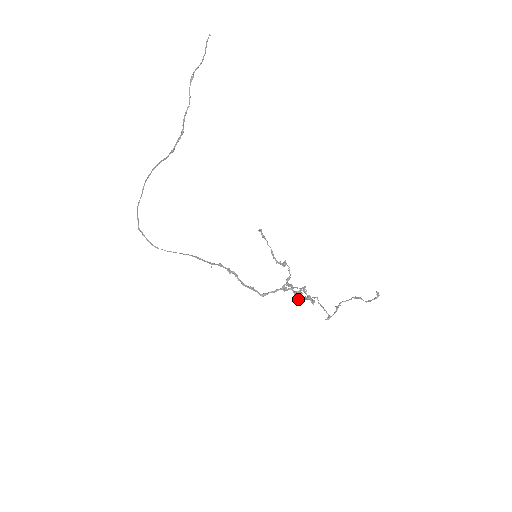
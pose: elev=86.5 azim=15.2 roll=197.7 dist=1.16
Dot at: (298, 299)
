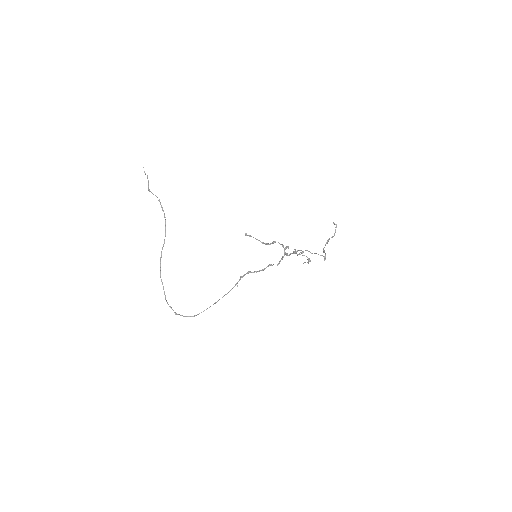
Dot at: (298, 250)
